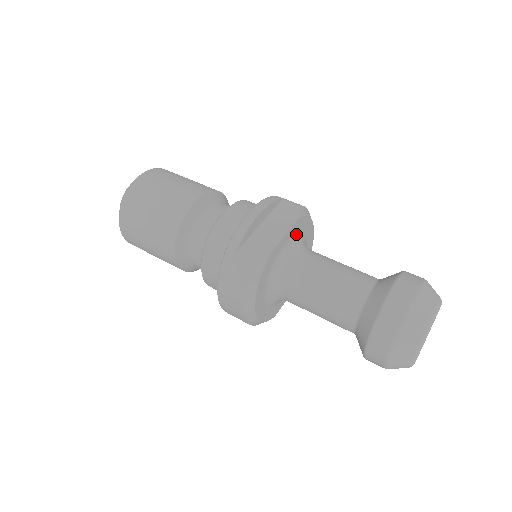
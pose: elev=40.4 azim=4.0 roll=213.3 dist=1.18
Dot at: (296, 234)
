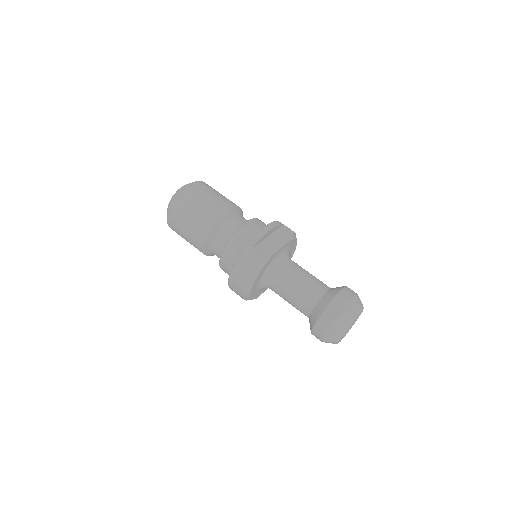
Dot at: (287, 248)
